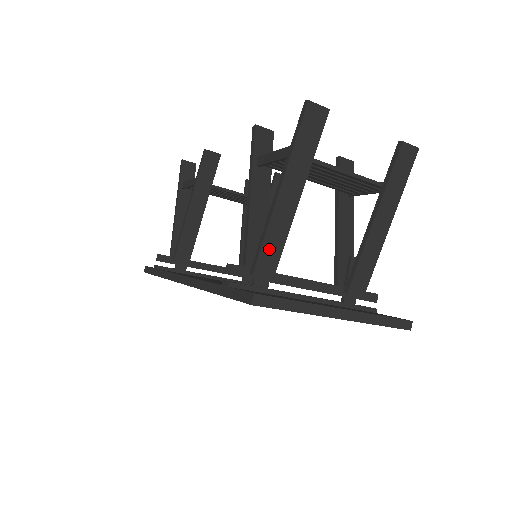
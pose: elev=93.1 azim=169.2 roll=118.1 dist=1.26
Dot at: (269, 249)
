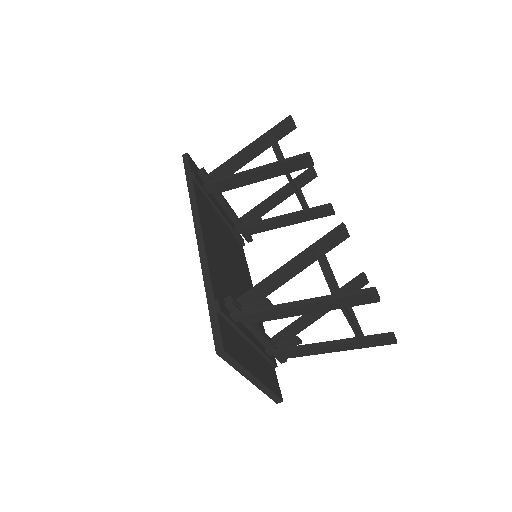
Dot at: (261, 316)
